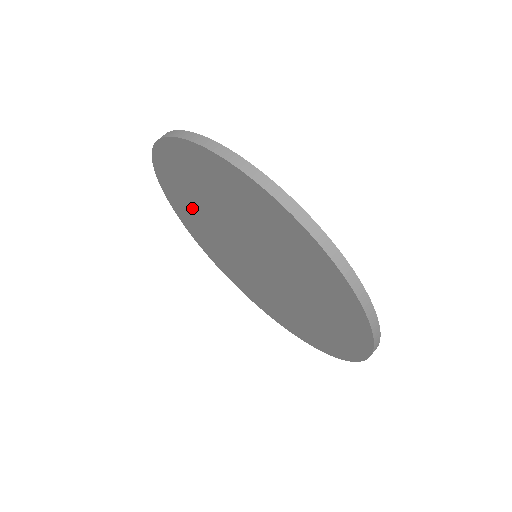
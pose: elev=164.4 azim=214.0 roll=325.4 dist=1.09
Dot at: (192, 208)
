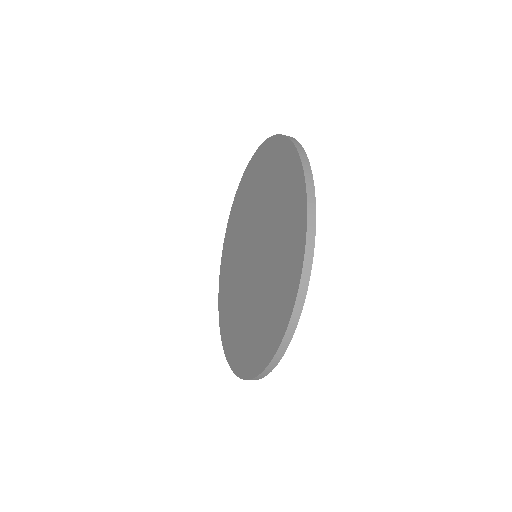
Dot at: (262, 183)
